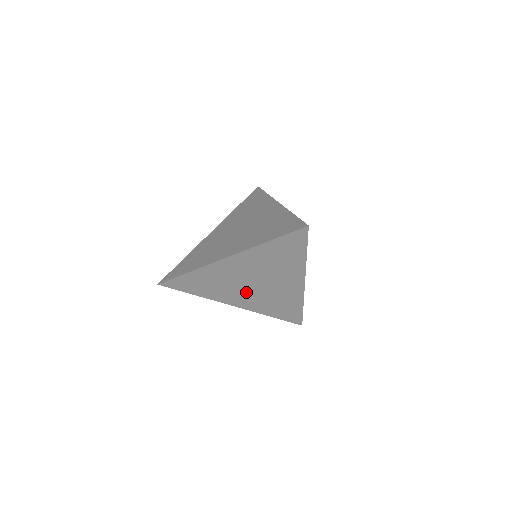
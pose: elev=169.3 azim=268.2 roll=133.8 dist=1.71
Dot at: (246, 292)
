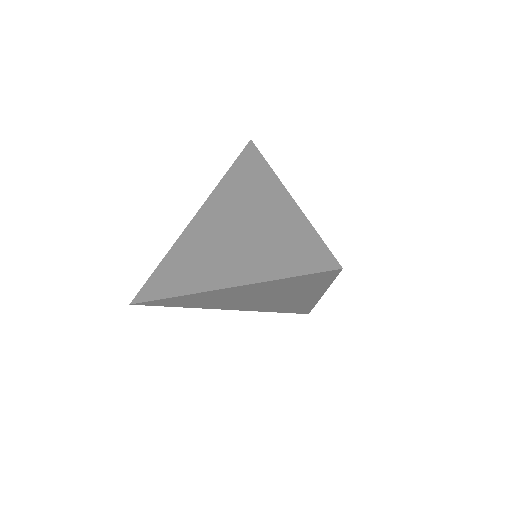
Dot at: (245, 303)
